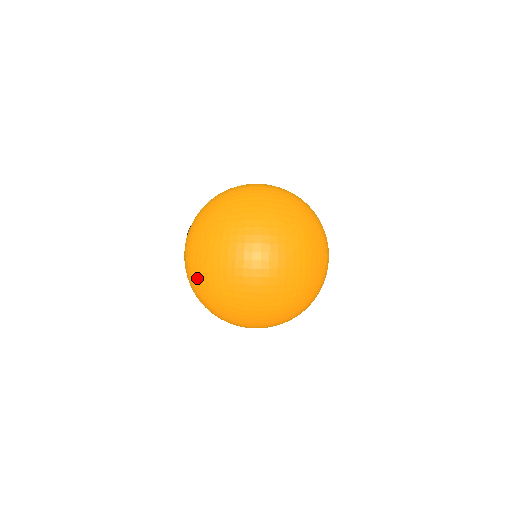
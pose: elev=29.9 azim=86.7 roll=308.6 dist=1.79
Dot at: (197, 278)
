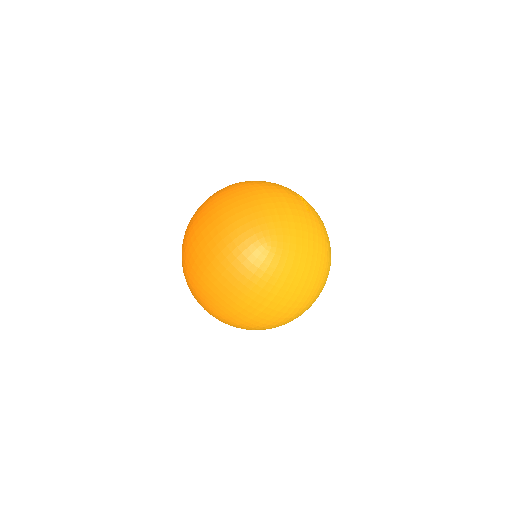
Dot at: (194, 297)
